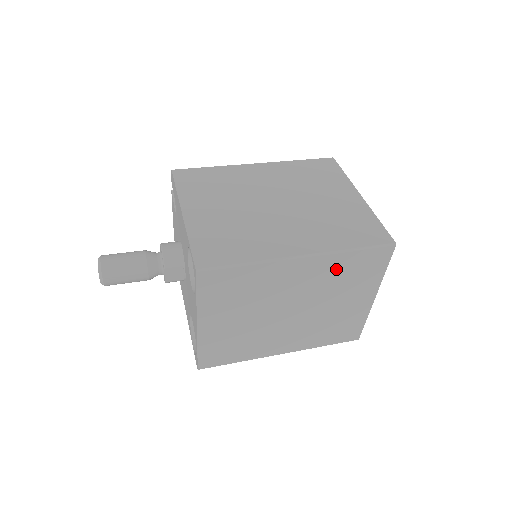
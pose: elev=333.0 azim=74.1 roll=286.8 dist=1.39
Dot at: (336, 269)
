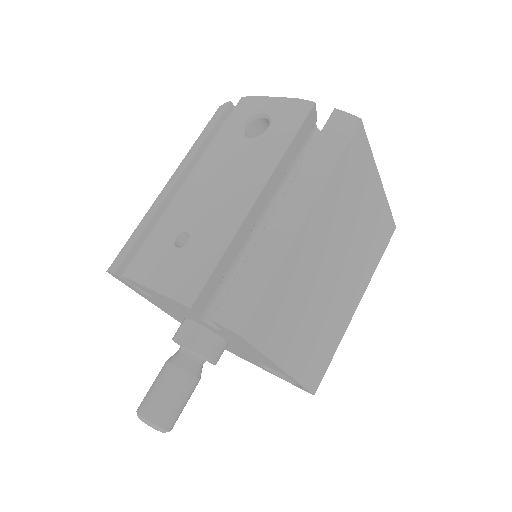
Dot at: occluded
